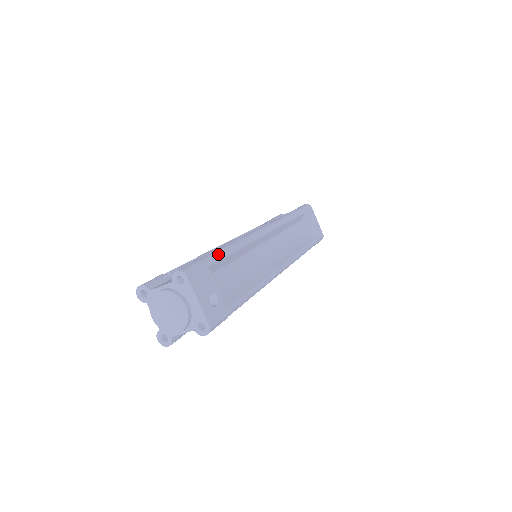
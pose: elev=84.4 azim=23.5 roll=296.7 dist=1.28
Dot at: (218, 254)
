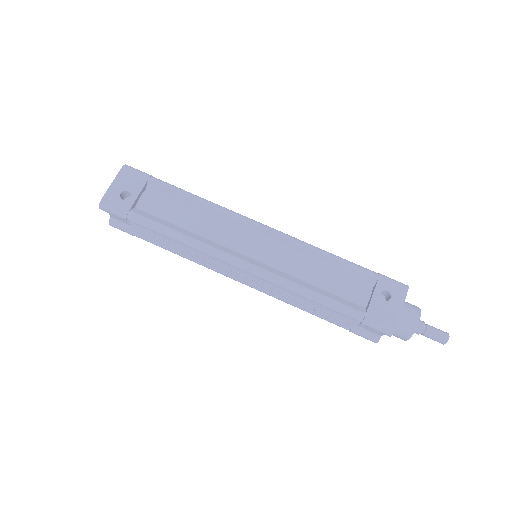
Dot at: (172, 185)
